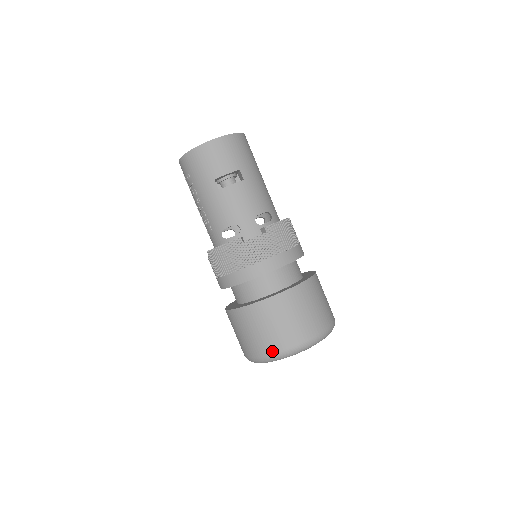
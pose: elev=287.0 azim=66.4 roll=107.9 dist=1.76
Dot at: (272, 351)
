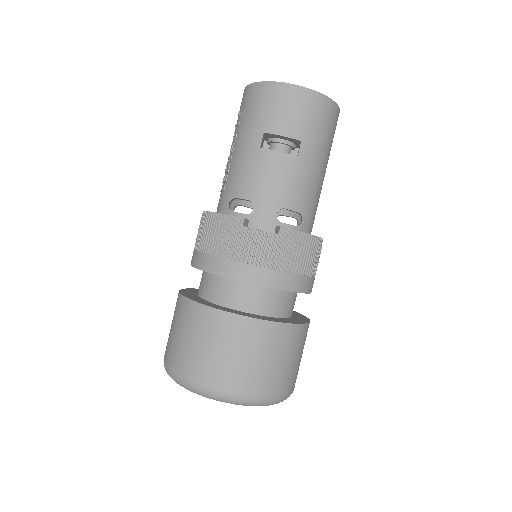
Dot at: (188, 375)
